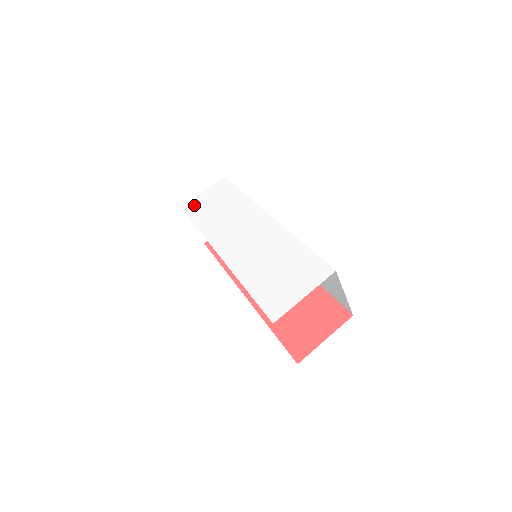
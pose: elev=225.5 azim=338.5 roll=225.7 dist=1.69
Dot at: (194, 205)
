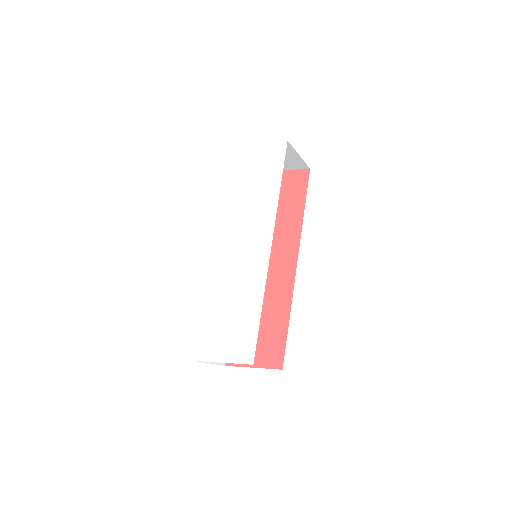
Dot at: (242, 157)
